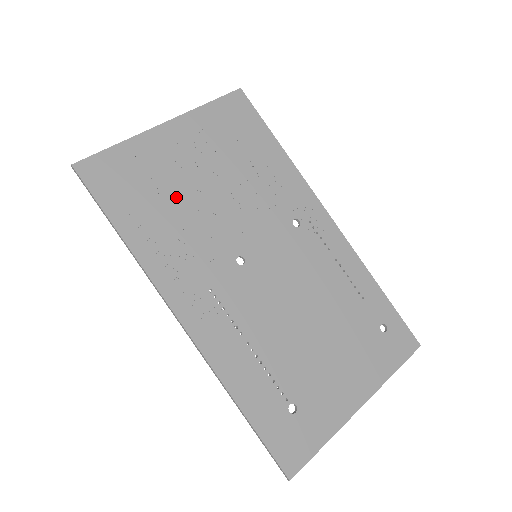
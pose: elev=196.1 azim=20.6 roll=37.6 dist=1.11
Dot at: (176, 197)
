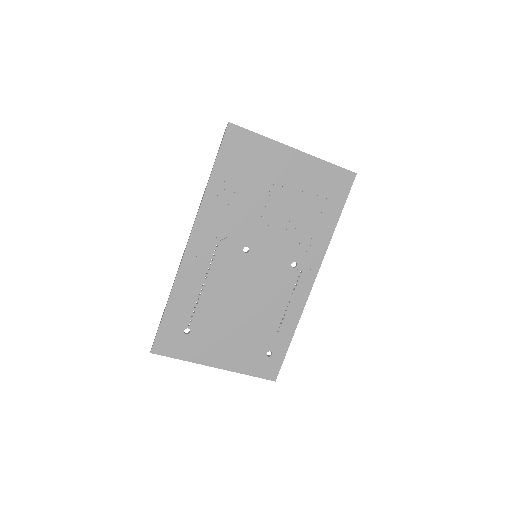
Dot at: (255, 189)
